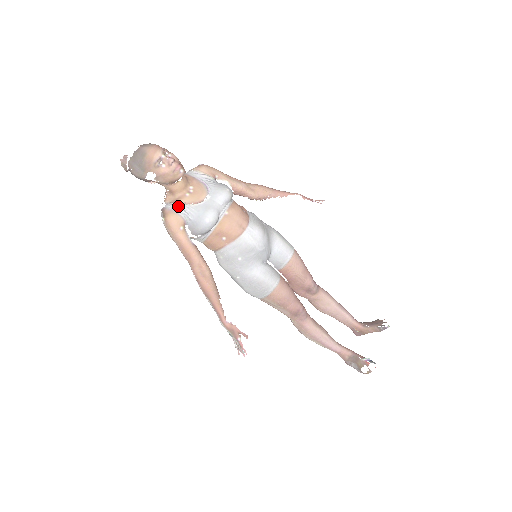
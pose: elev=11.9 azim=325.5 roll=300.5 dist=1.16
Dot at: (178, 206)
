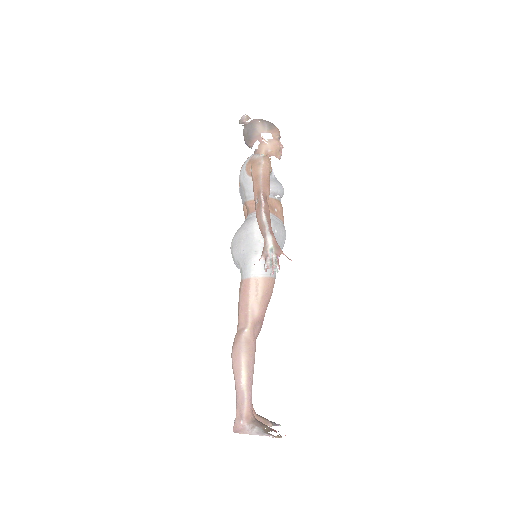
Dot at: occluded
